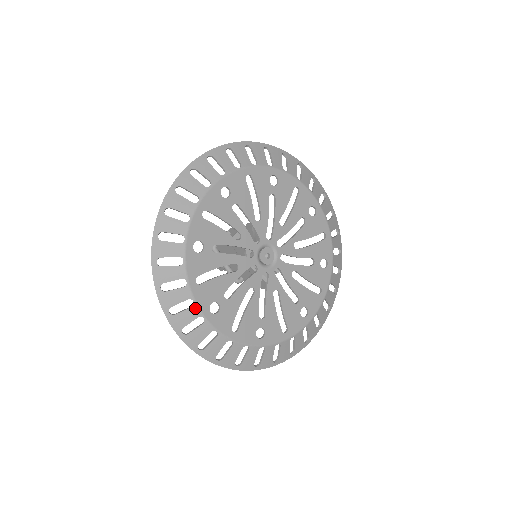
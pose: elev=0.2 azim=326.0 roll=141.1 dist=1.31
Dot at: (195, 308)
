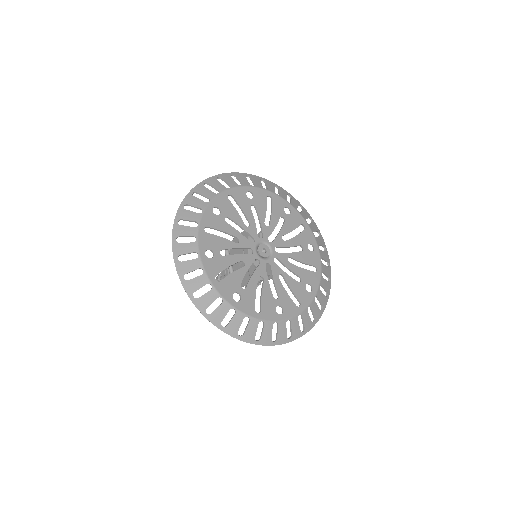
Dot at: (195, 244)
